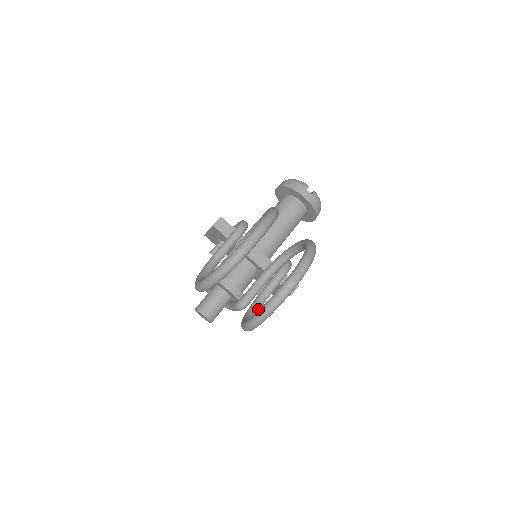
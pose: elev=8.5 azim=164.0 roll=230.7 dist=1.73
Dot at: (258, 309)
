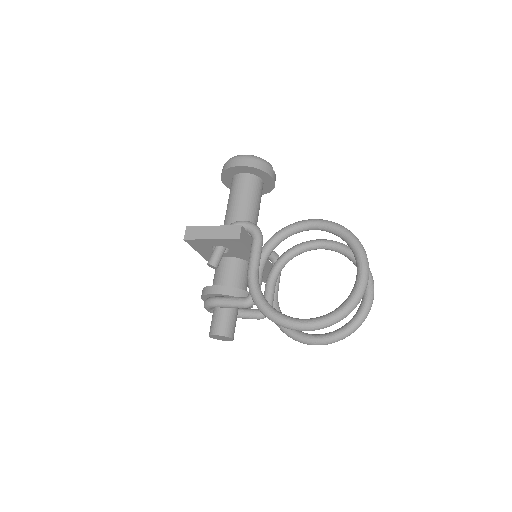
Dot at: occluded
